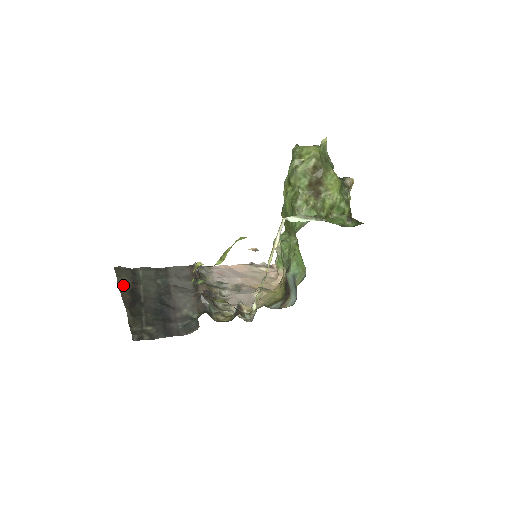
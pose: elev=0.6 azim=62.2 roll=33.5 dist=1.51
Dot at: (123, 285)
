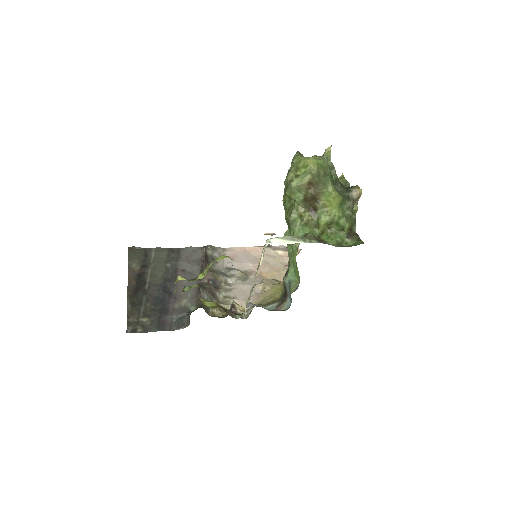
Dot at: (133, 268)
